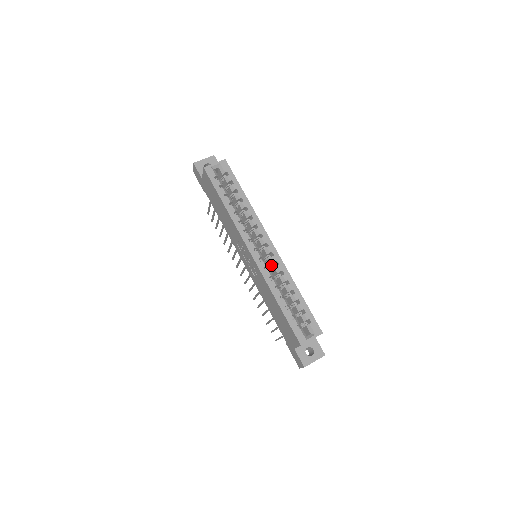
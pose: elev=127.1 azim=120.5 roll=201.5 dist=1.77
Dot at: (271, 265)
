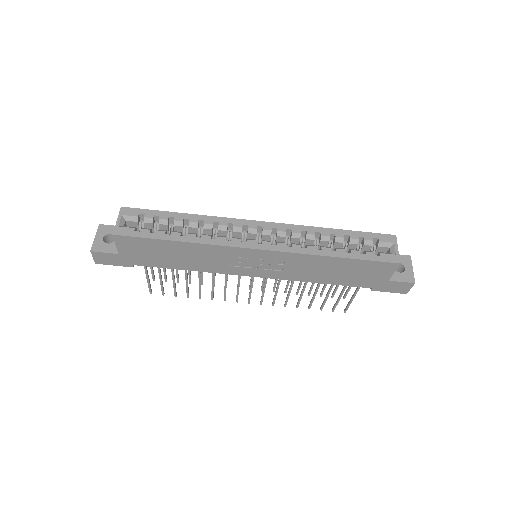
Dot at: (285, 240)
